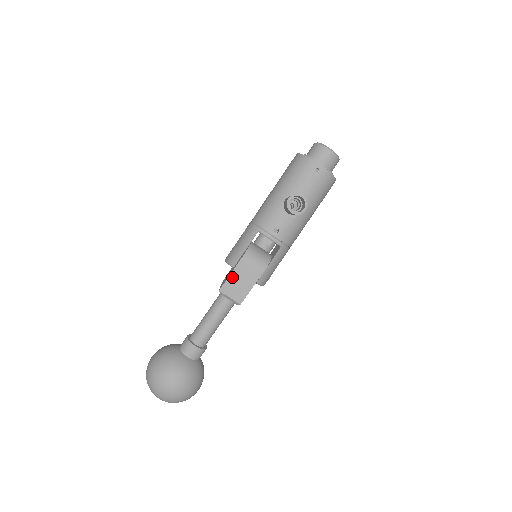
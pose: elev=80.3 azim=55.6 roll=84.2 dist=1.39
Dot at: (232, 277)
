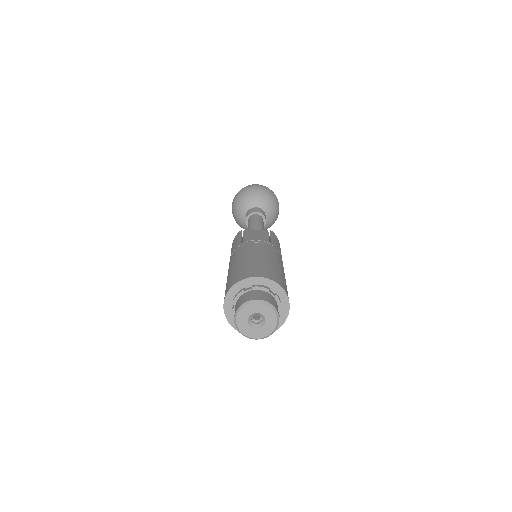
Dot at: occluded
